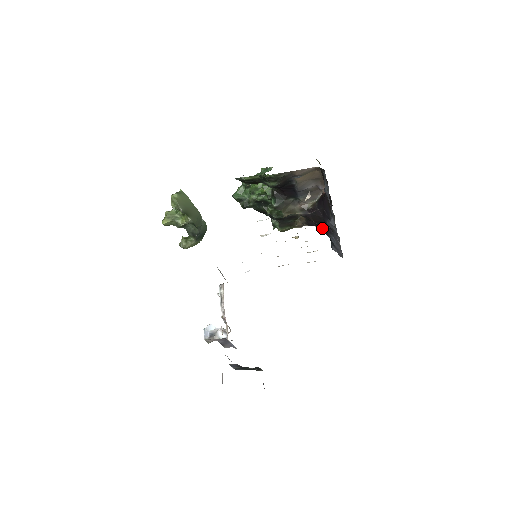
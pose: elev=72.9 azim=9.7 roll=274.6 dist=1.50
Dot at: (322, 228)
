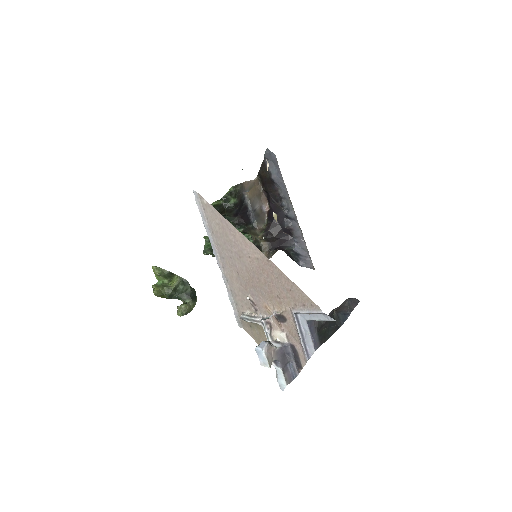
Dot at: (283, 241)
